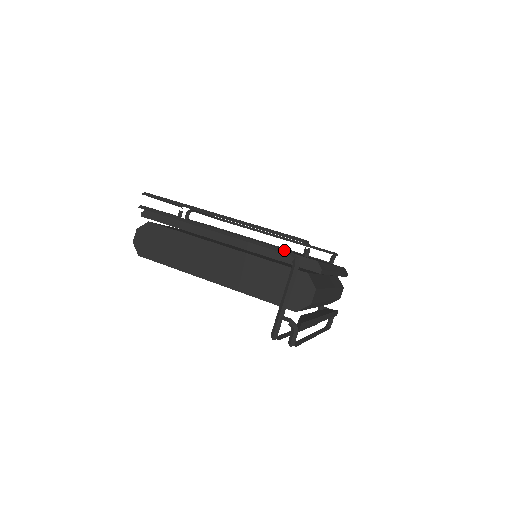
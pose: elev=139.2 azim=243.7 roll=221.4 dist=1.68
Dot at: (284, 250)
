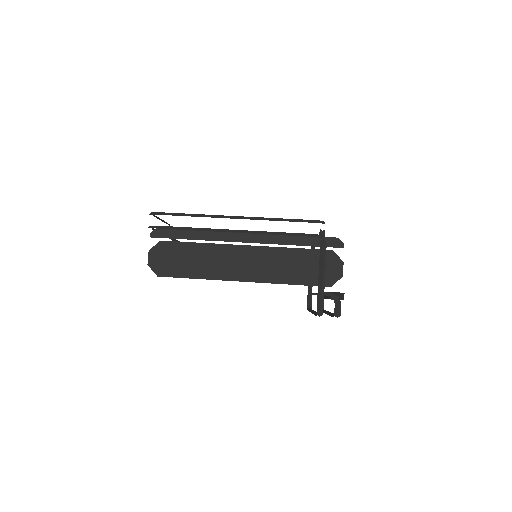
Dot at: (309, 234)
